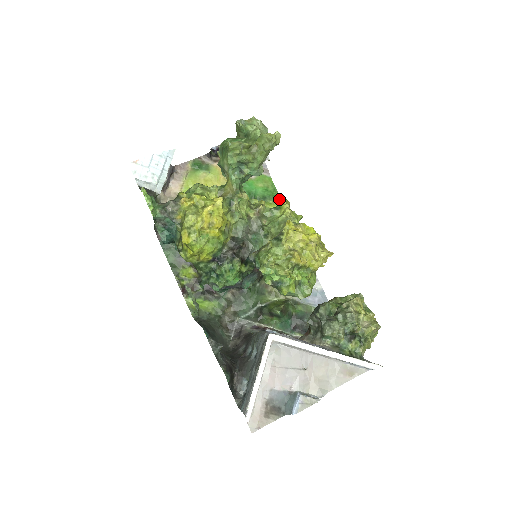
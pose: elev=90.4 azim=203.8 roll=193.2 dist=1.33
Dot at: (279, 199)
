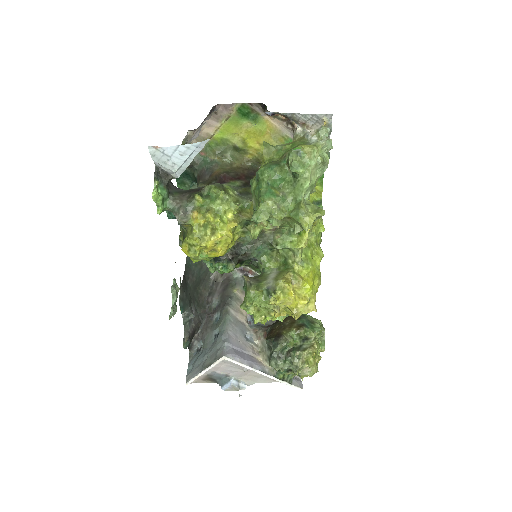
Dot at: (321, 177)
